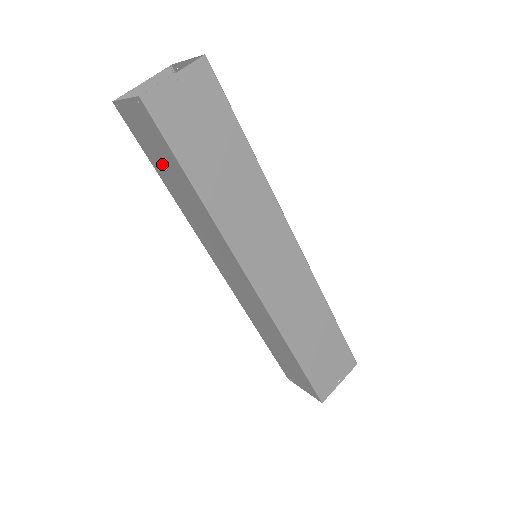
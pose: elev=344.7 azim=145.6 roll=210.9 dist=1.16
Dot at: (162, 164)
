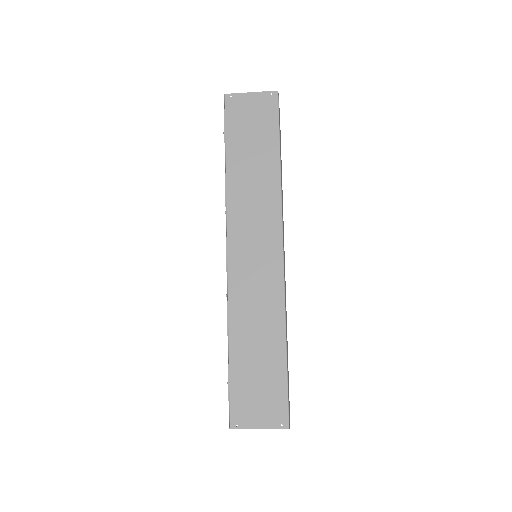
Dot at: (247, 141)
